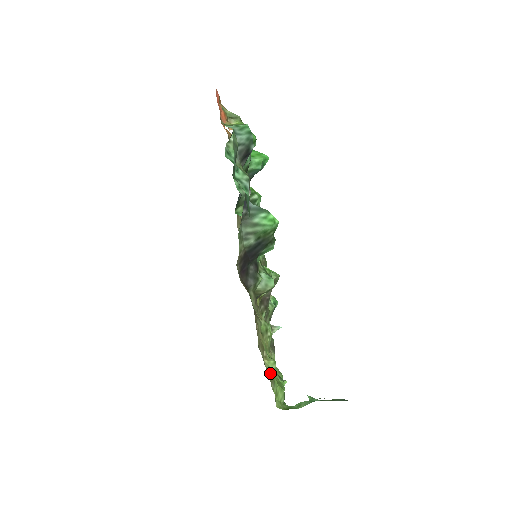
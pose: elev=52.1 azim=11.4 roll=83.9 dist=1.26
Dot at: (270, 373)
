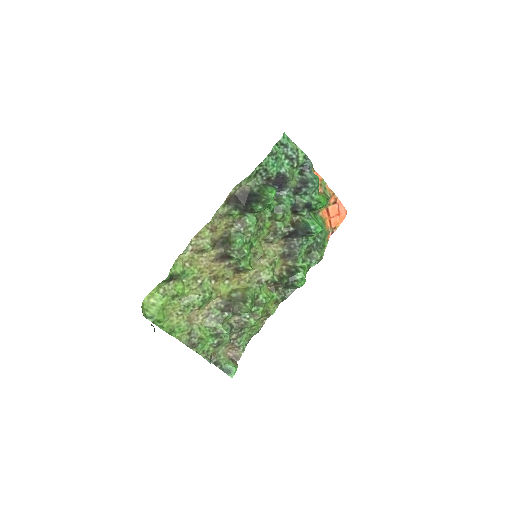
Dot at: (172, 284)
